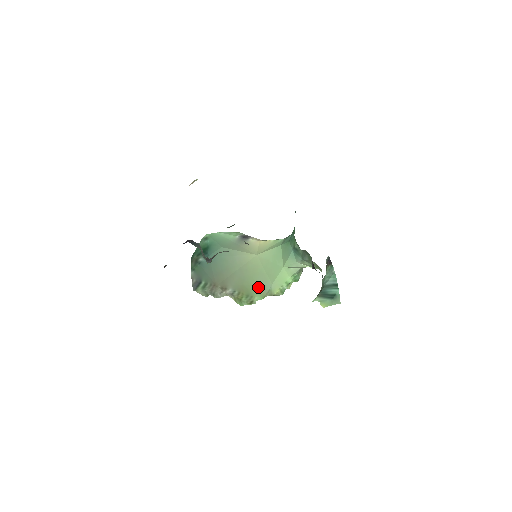
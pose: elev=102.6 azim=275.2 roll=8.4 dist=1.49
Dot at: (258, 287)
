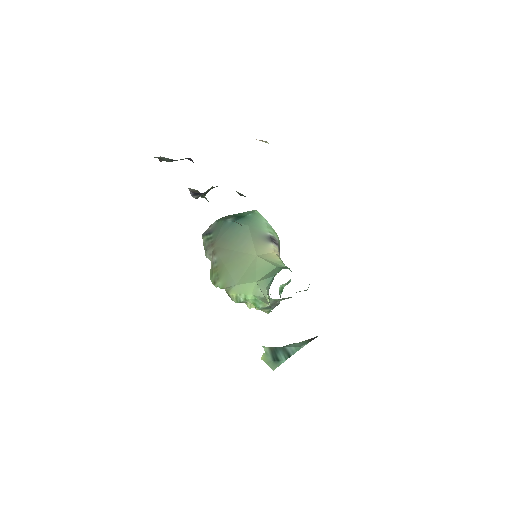
Dot at: (228, 276)
